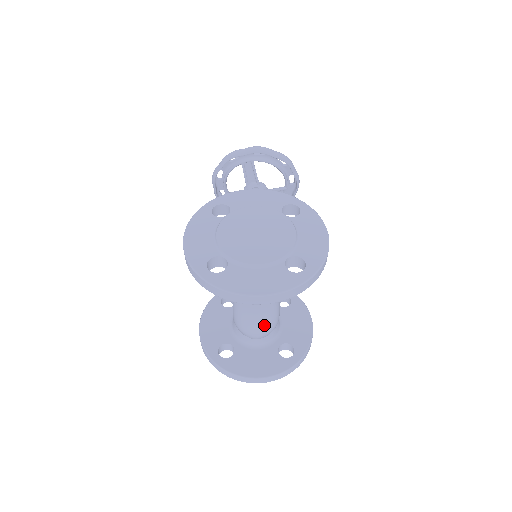
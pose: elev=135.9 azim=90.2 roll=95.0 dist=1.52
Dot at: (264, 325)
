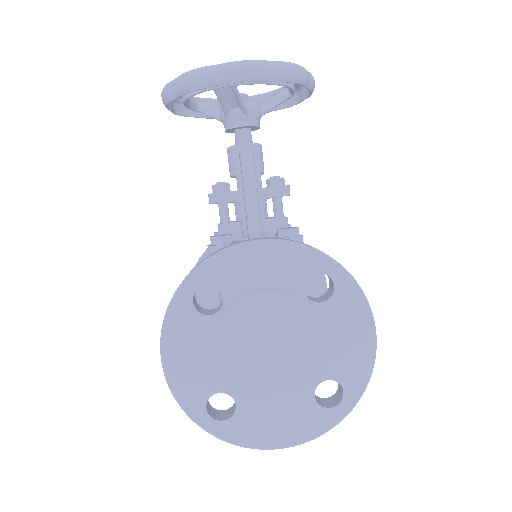
Dot at: occluded
